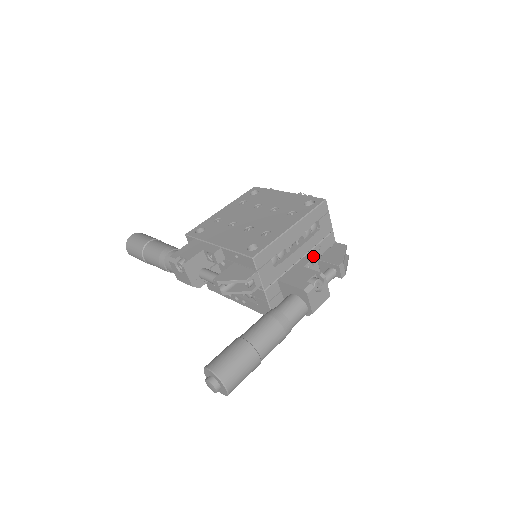
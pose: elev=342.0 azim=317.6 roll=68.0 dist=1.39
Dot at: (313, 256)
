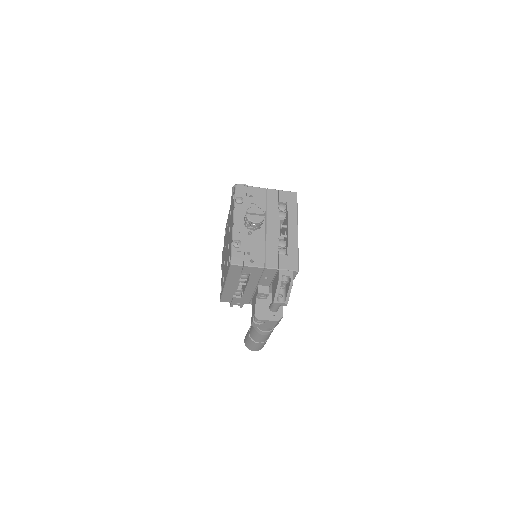
Dot at: (266, 282)
